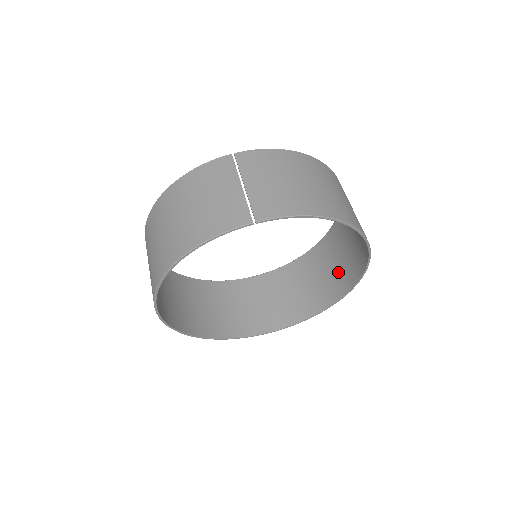
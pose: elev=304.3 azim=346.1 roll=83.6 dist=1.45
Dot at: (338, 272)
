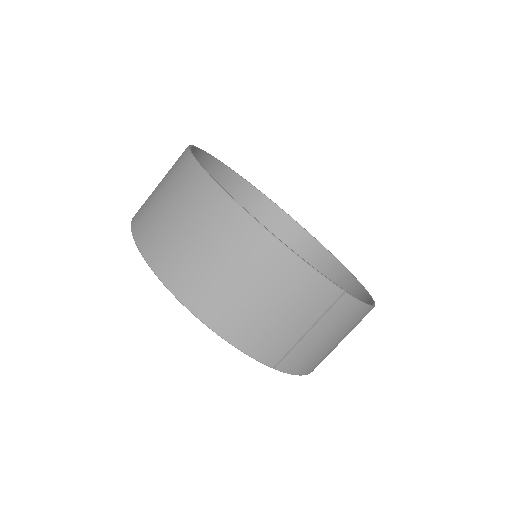
Dot at: occluded
